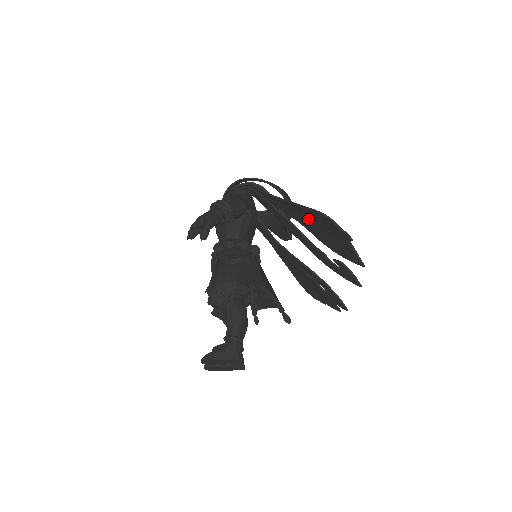
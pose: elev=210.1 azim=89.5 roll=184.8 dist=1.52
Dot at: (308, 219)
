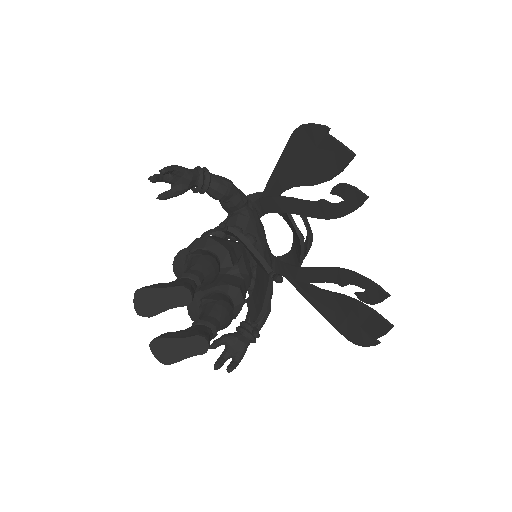
Dot at: (295, 165)
